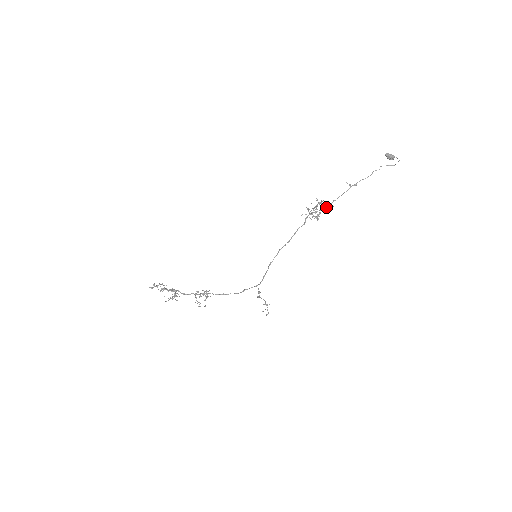
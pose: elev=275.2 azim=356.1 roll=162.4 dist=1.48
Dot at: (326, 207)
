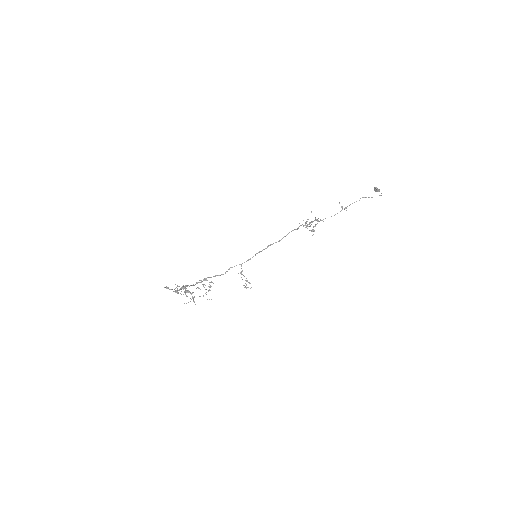
Dot at: (319, 221)
